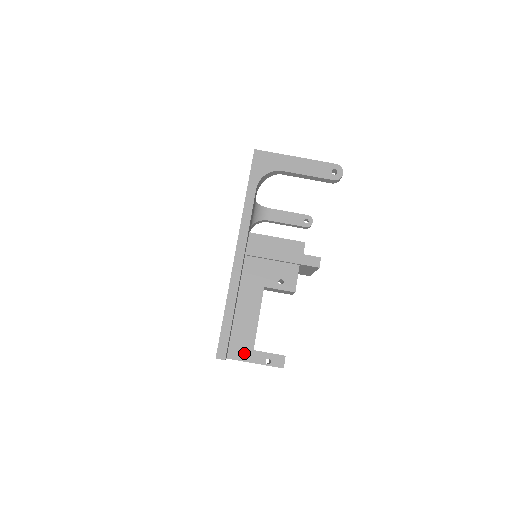
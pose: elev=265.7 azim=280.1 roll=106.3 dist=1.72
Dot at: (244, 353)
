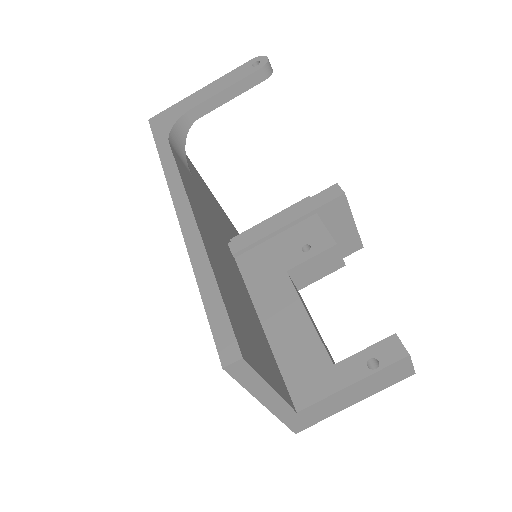
Dot at: (321, 381)
